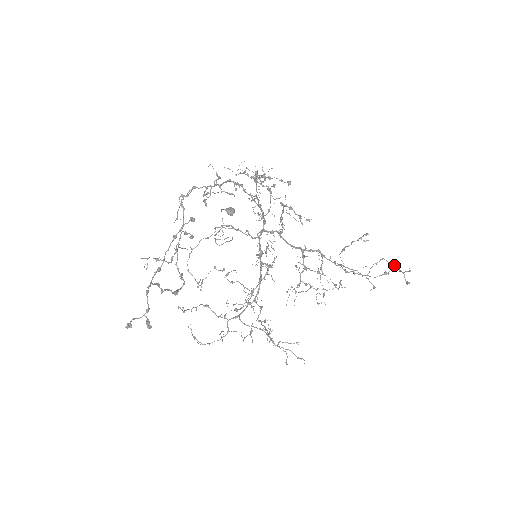
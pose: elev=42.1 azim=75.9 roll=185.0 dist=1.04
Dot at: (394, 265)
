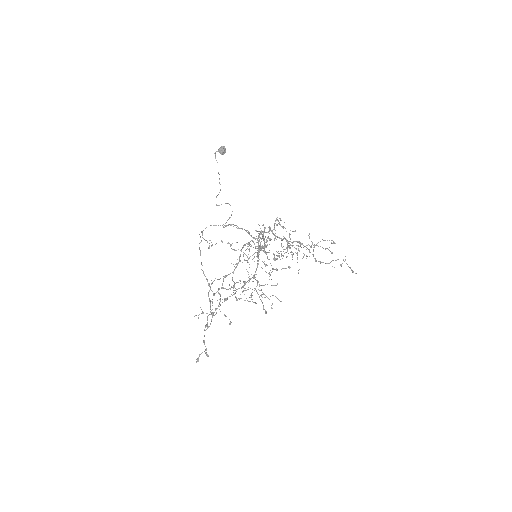
Dot at: occluded
